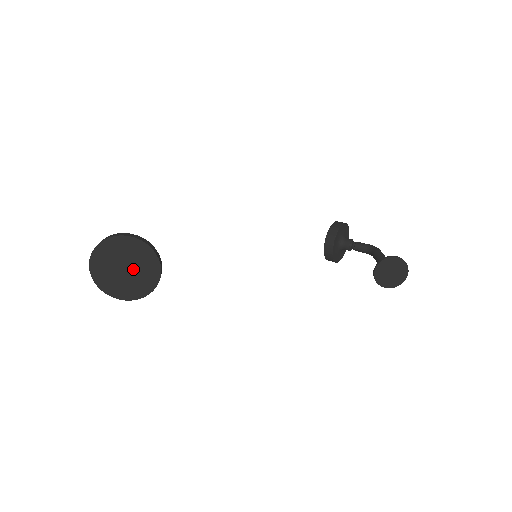
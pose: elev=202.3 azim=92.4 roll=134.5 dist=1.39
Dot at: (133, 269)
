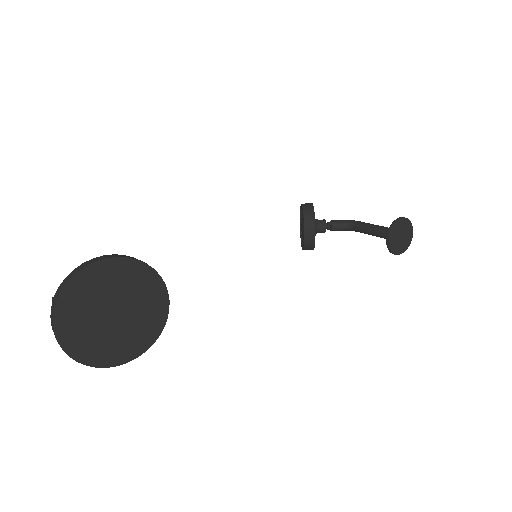
Dot at: (127, 310)
